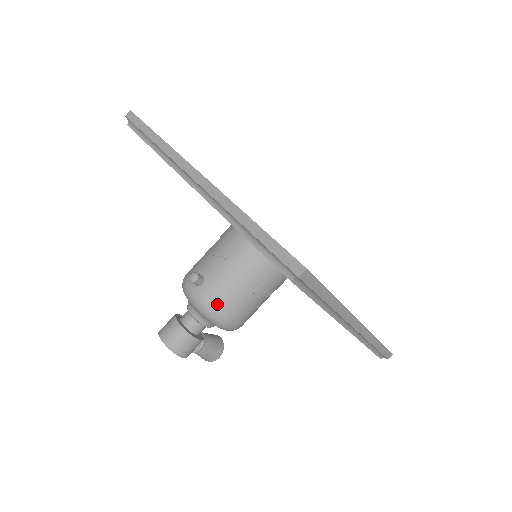
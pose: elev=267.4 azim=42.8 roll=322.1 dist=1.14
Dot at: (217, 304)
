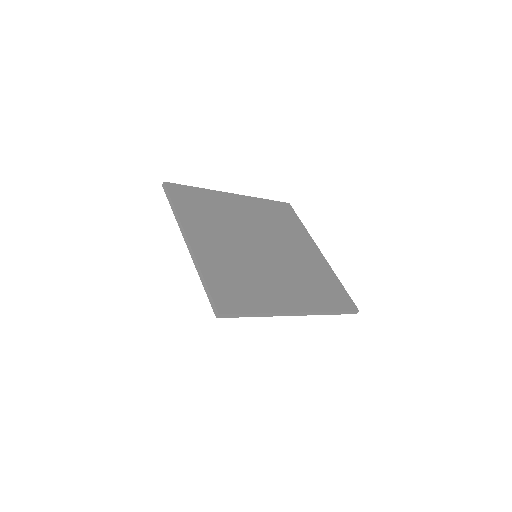
Dot at: occluded
